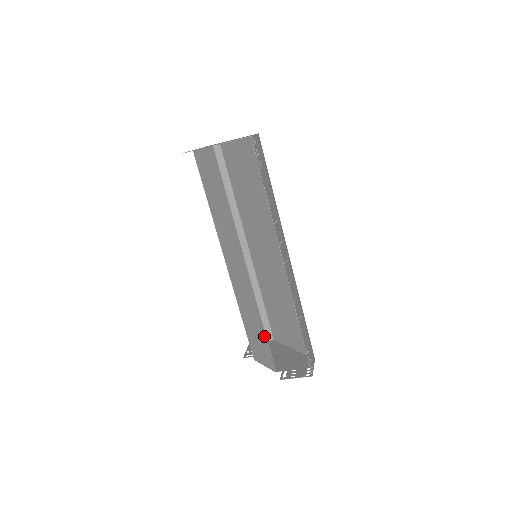
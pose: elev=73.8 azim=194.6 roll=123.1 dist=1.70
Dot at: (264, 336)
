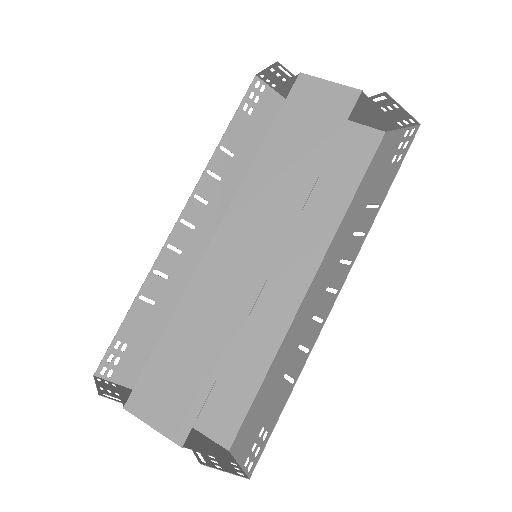
Dot at: (211, 375)
